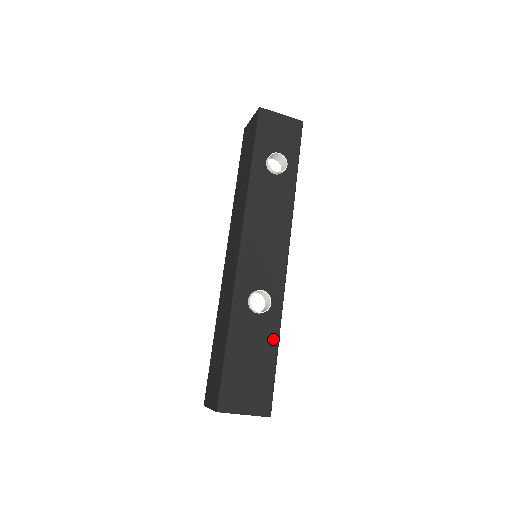
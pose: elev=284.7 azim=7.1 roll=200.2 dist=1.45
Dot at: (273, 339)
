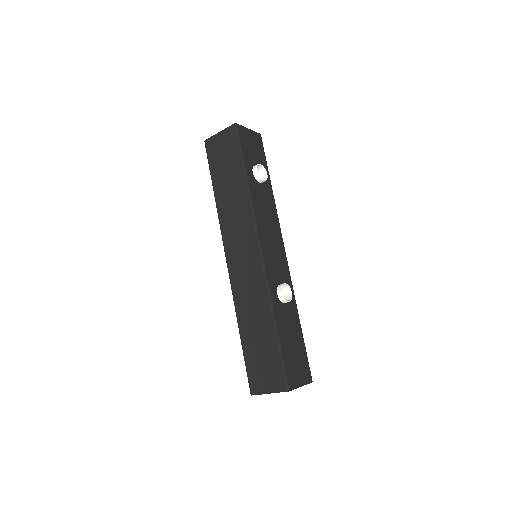
Dot at: (297, 321)
